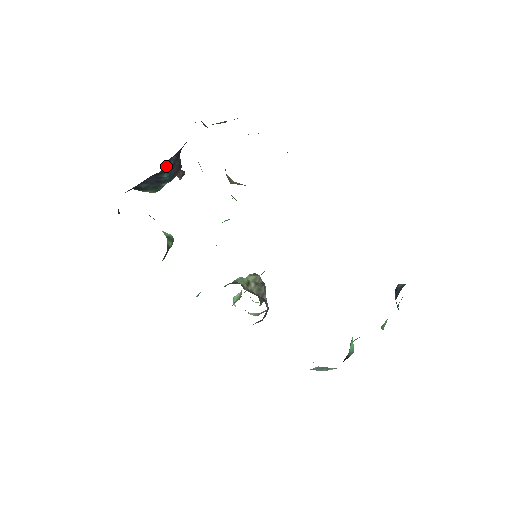
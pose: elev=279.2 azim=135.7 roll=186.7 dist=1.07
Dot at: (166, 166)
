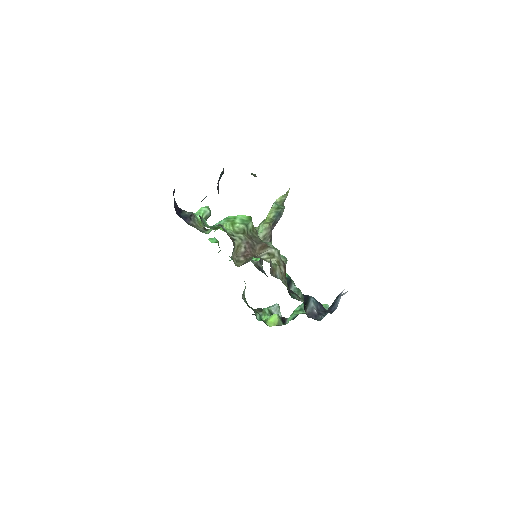
Dot at: (205, 197)
